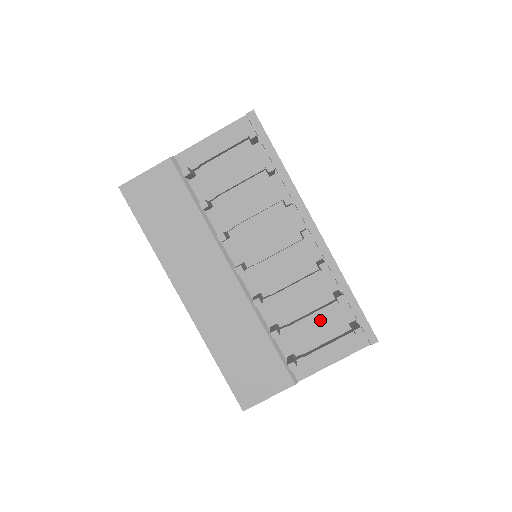
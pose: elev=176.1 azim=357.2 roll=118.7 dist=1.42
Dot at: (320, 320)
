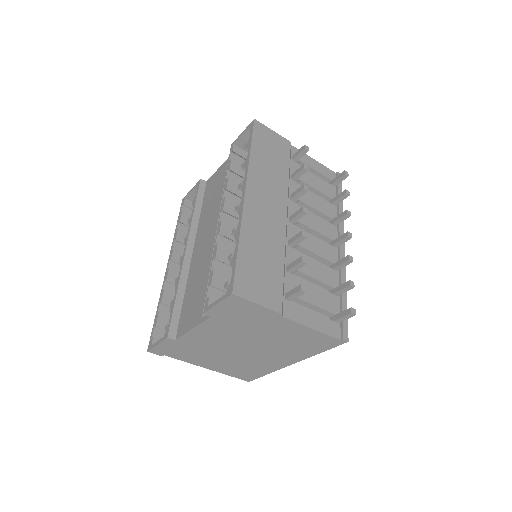
Dot at: (319, 294)
